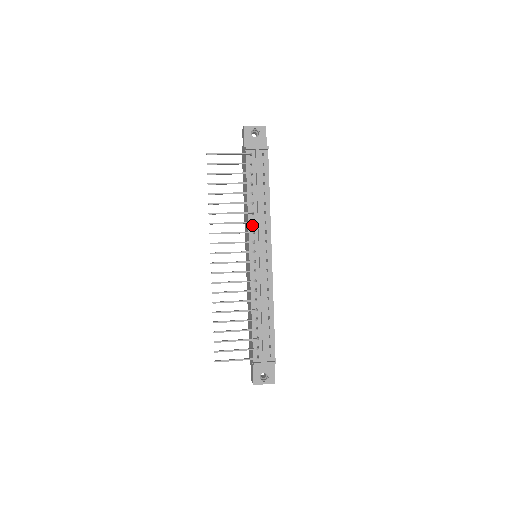
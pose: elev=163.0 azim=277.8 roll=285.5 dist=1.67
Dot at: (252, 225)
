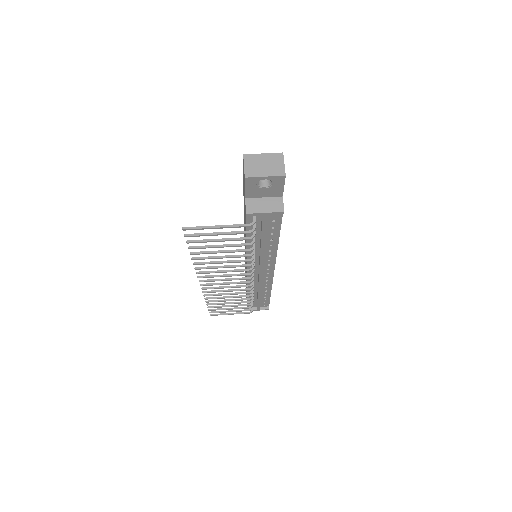
Dot at: occluded
